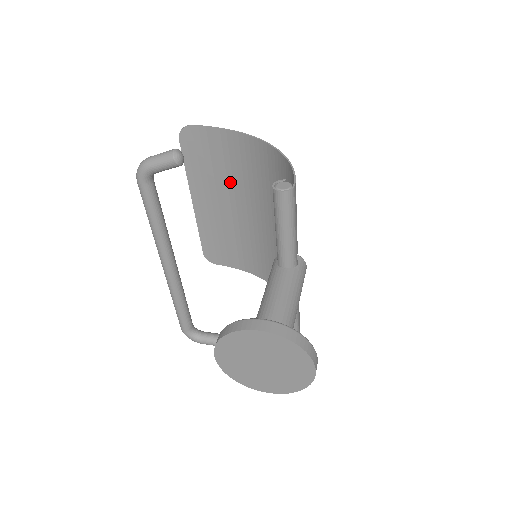
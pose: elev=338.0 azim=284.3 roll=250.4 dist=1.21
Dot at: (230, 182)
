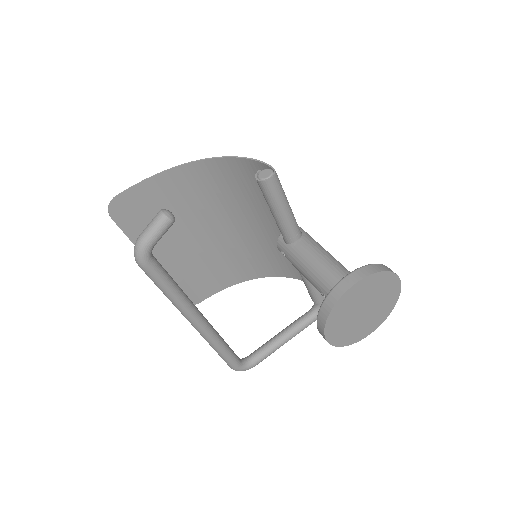
Dot at: (178, 221)
